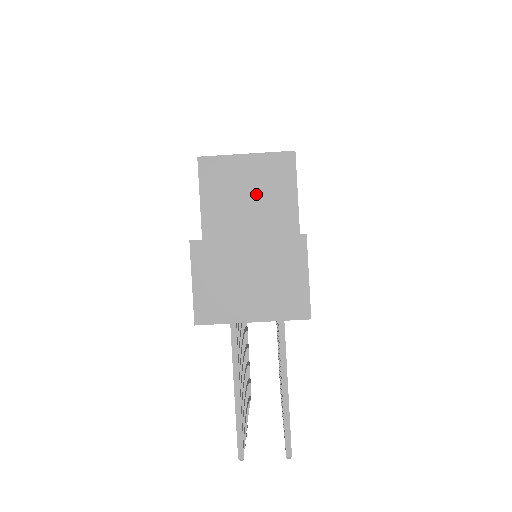
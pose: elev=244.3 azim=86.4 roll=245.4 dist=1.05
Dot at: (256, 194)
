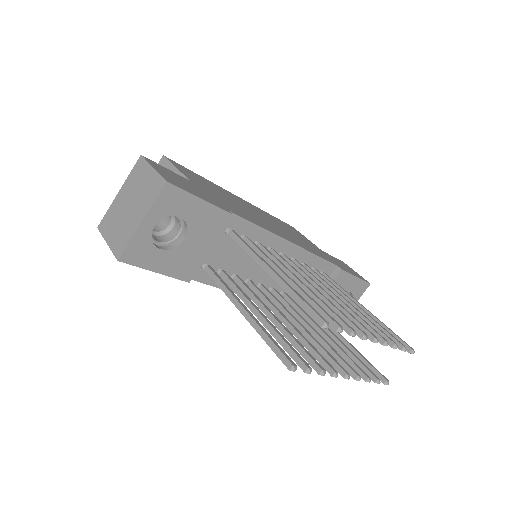
Dot at: occluded
